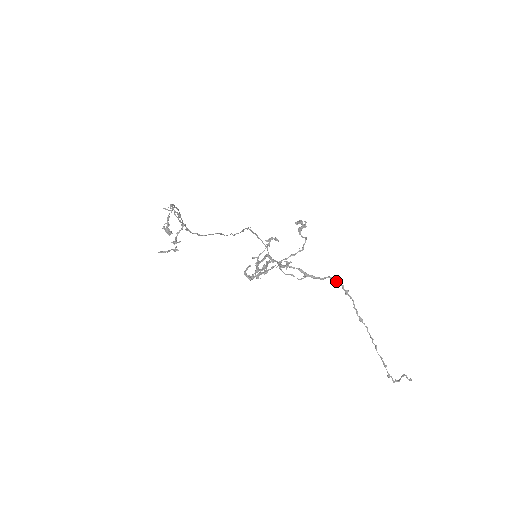
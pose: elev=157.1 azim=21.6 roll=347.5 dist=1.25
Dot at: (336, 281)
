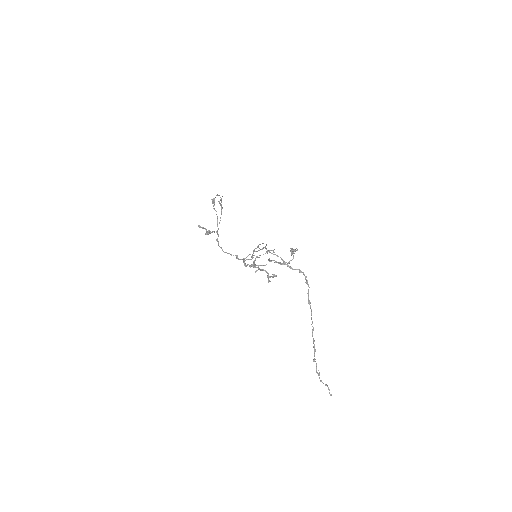
Dot at: (303, 273)
